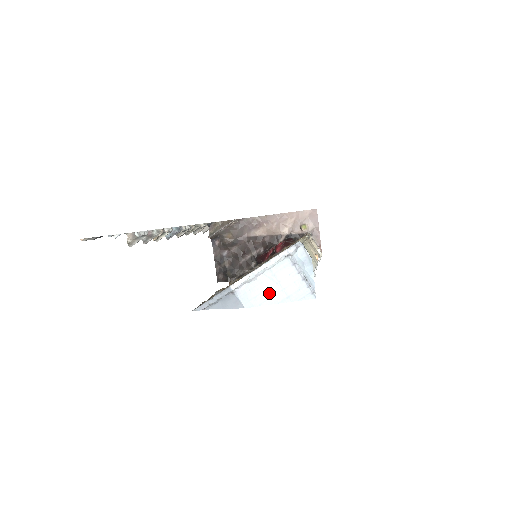
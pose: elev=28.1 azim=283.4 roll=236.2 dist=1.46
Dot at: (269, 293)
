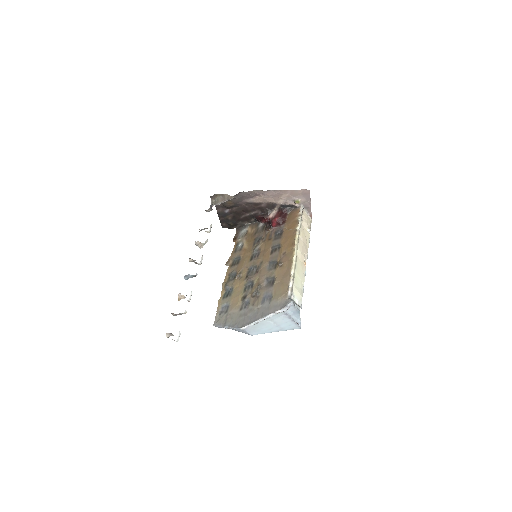
Dot at: (268, 328)
